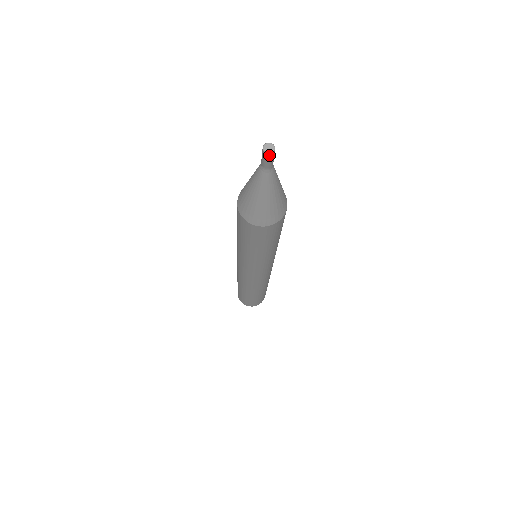
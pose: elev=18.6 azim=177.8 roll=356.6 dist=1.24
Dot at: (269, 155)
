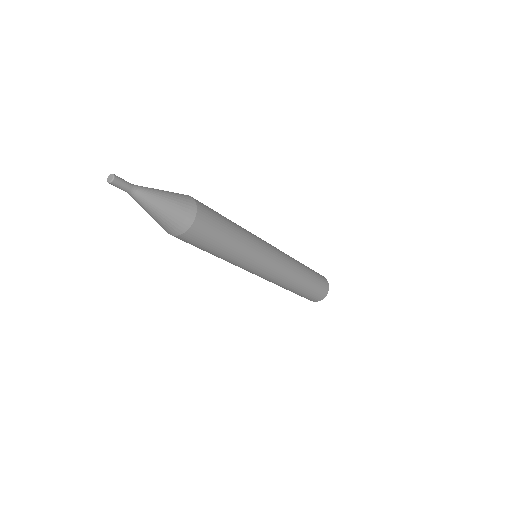
Dot at: (115, 182)
